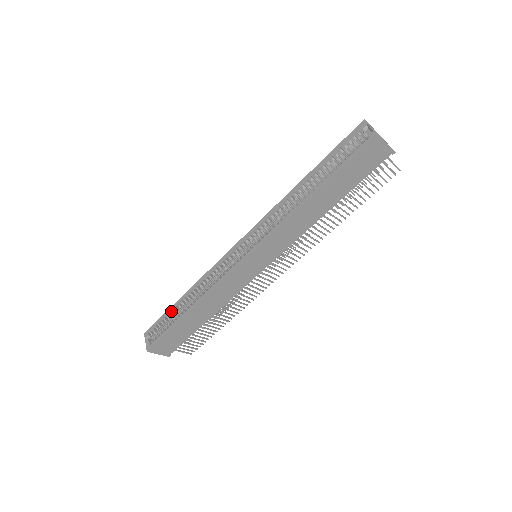
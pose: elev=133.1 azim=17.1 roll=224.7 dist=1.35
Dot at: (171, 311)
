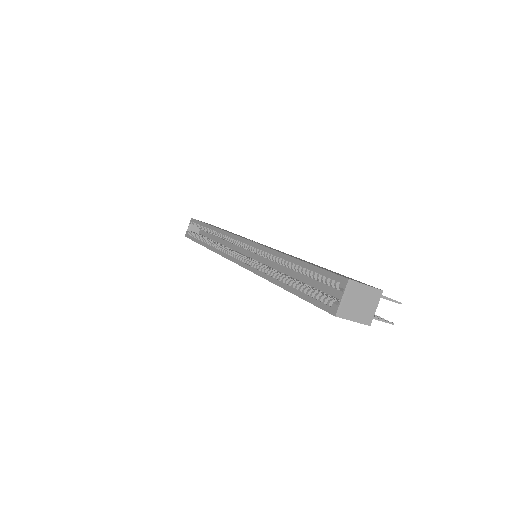
Dot at: (203, 226)
